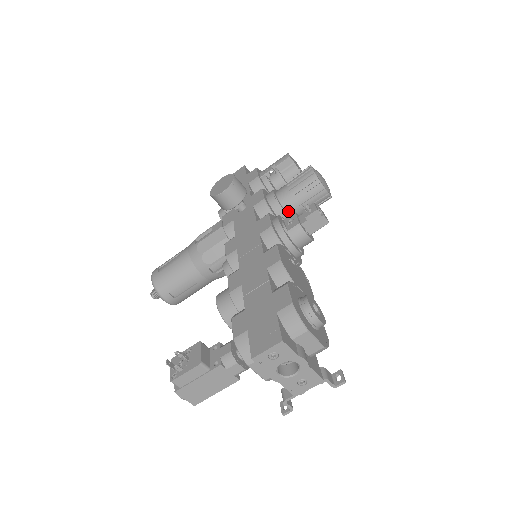
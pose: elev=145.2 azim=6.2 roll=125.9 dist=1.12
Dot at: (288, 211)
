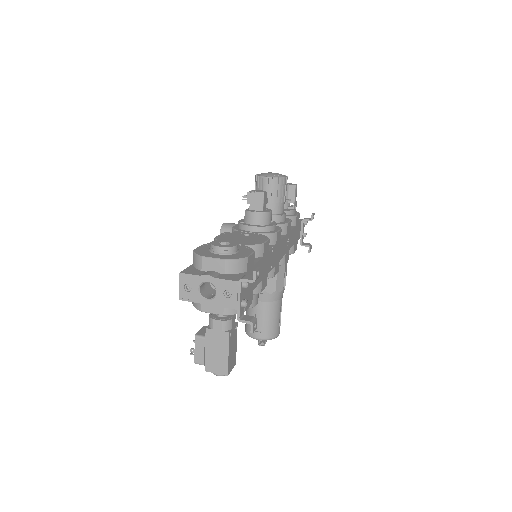
Dot at: occluded
